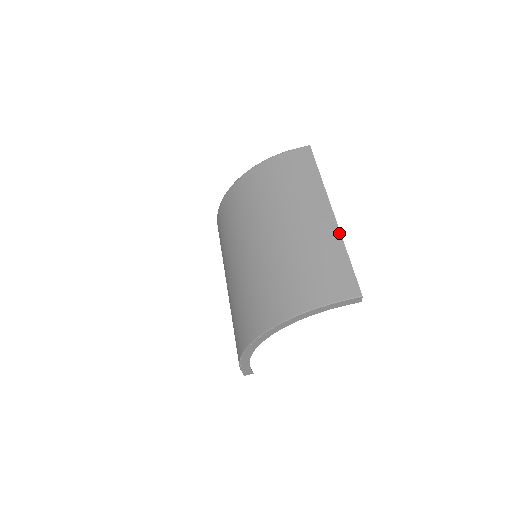
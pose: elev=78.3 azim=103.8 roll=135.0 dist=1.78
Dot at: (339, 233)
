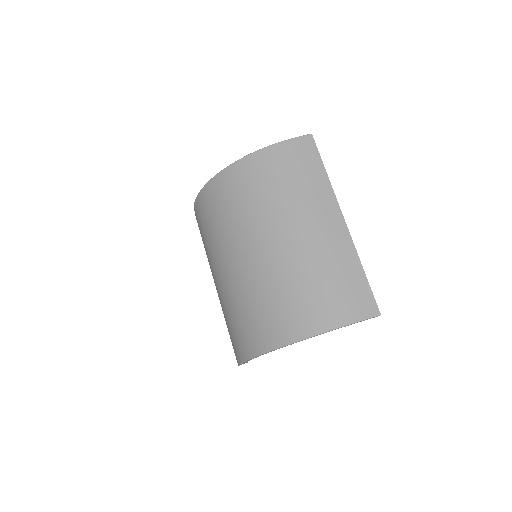
Dot at: (353, 245)
